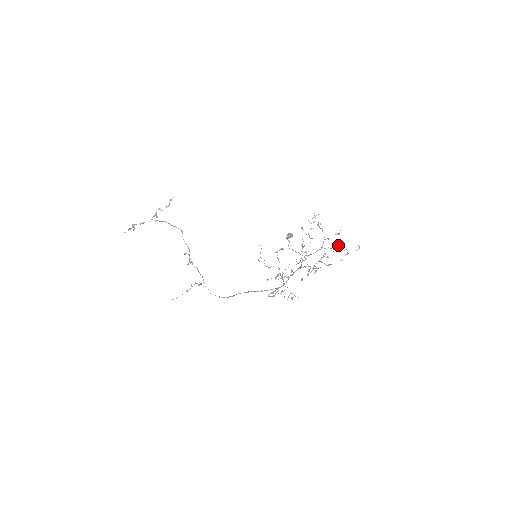
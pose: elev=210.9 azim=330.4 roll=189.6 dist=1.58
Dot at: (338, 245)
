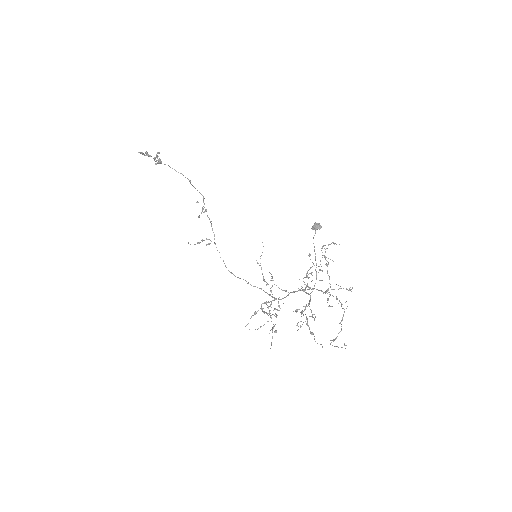
Dot at: (345, 302)
